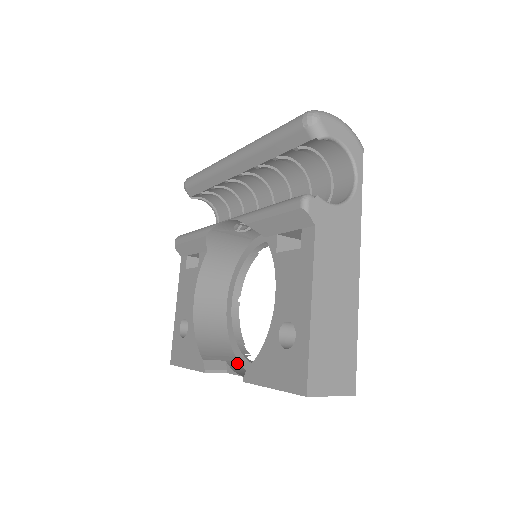
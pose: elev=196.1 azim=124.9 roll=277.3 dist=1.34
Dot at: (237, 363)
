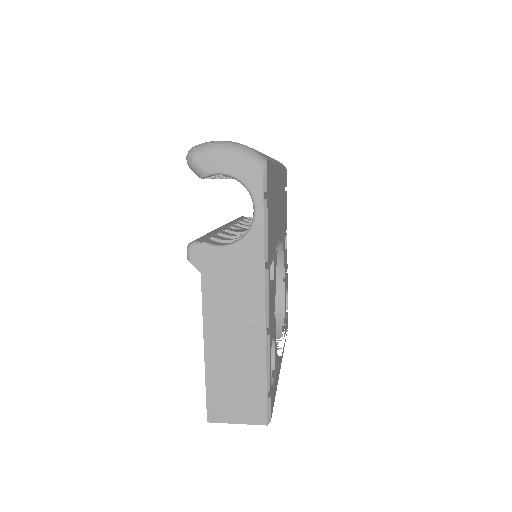
Dot at: occluded
